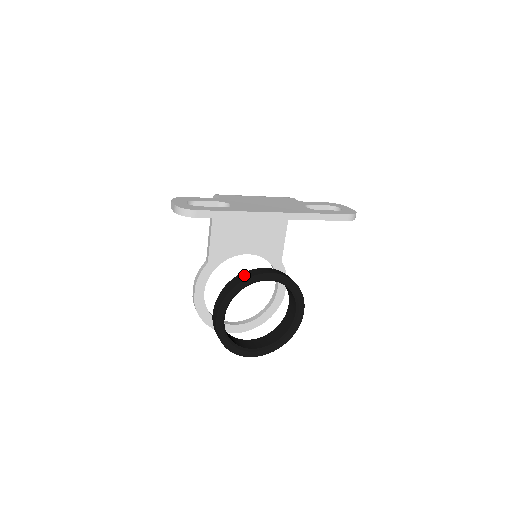
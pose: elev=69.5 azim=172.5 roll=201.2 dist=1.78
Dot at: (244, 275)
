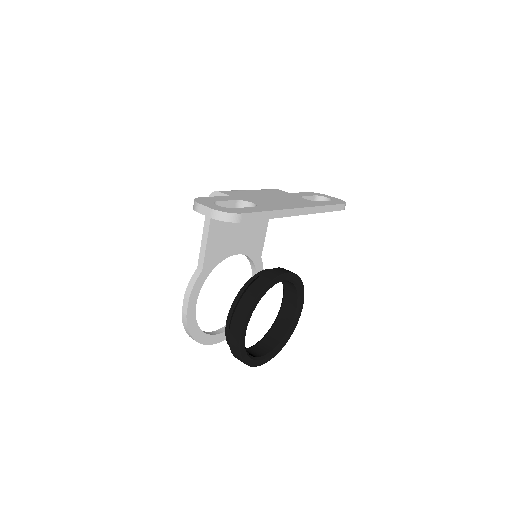
Dot at: (262, 279)
